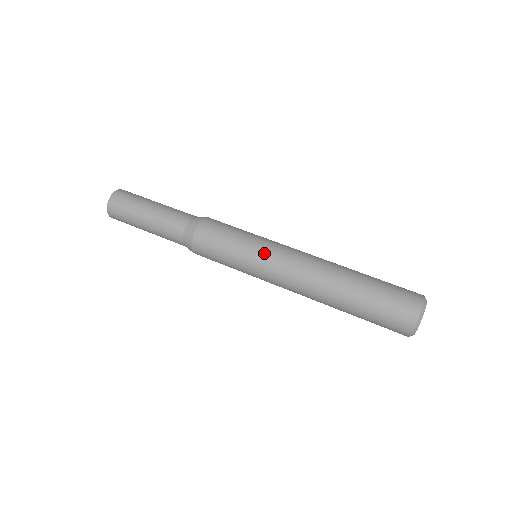
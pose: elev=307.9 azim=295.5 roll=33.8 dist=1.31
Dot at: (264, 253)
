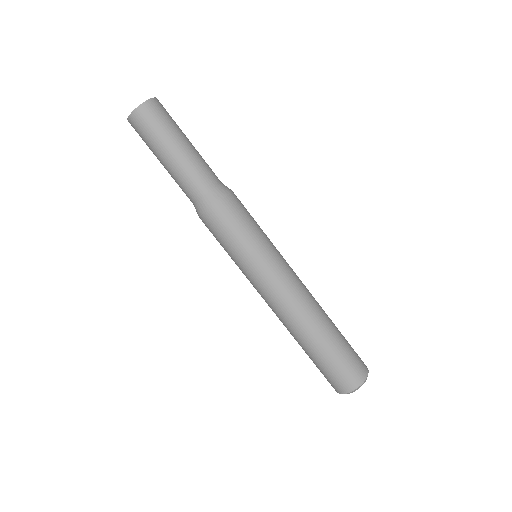
Dot at: (258, 274)
